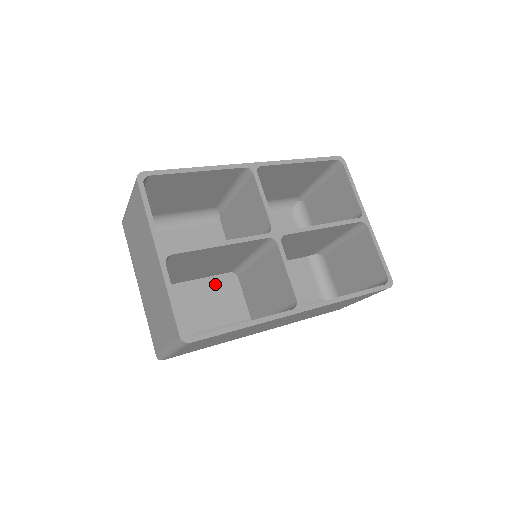
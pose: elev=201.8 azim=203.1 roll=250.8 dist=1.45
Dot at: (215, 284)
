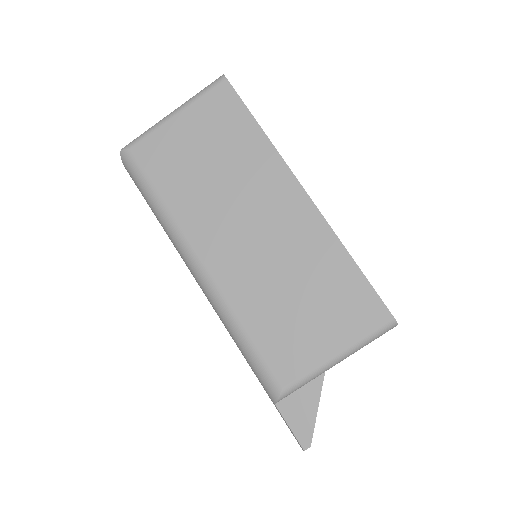
Dot at: occluded
